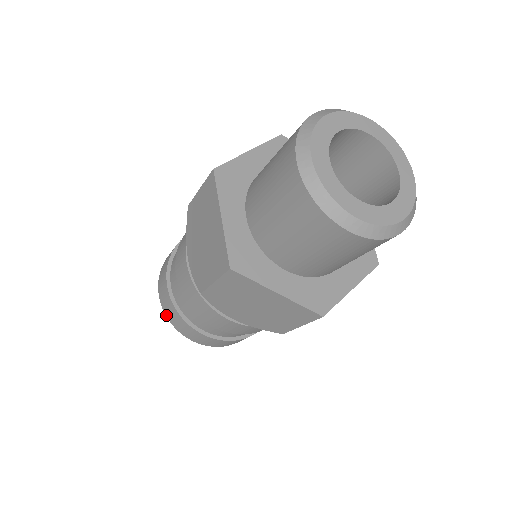
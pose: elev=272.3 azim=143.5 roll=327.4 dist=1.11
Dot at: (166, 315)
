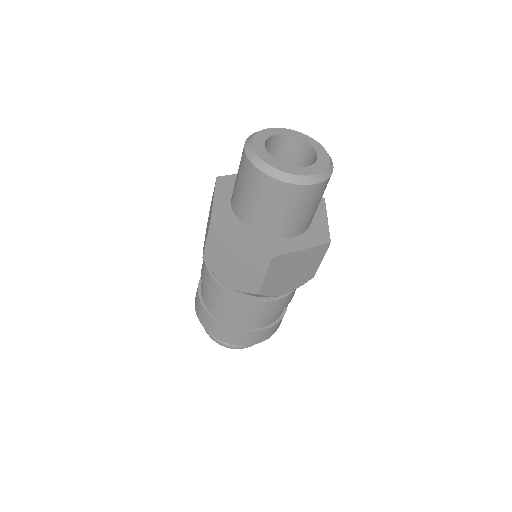
Dot at: (231, 343)
